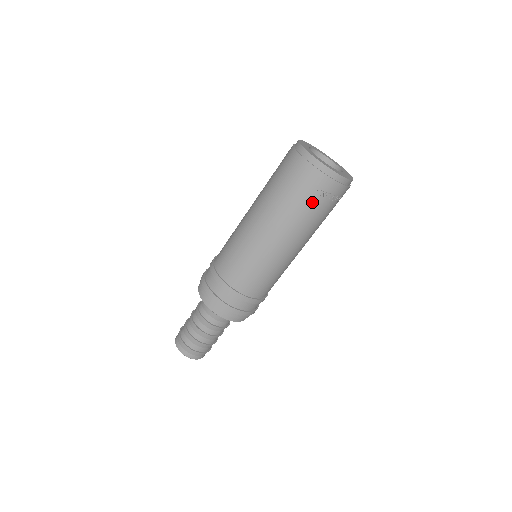
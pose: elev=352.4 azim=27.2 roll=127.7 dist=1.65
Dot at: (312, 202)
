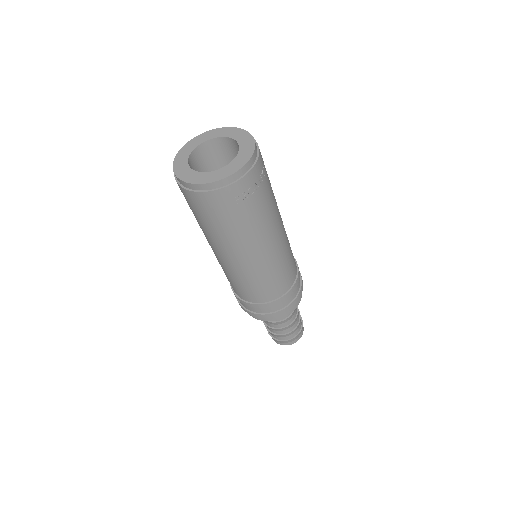
Dot at: (244, 211)
